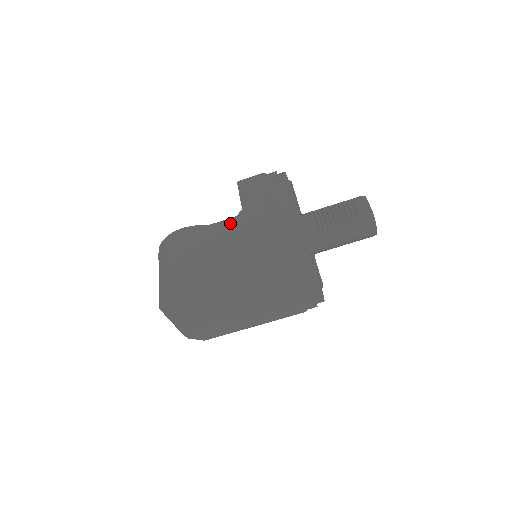
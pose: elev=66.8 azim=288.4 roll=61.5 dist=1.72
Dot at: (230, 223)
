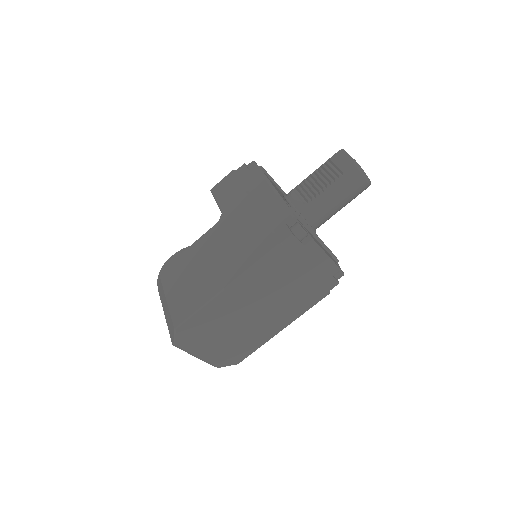
Dot at: (214, 231)
